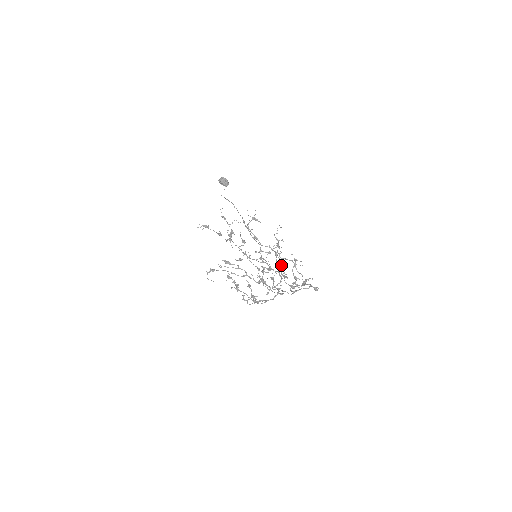
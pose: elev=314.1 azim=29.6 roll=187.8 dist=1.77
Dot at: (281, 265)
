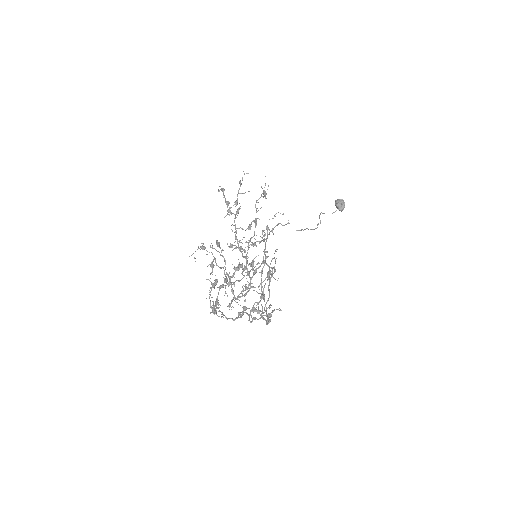
Dot at: (251, 264)
